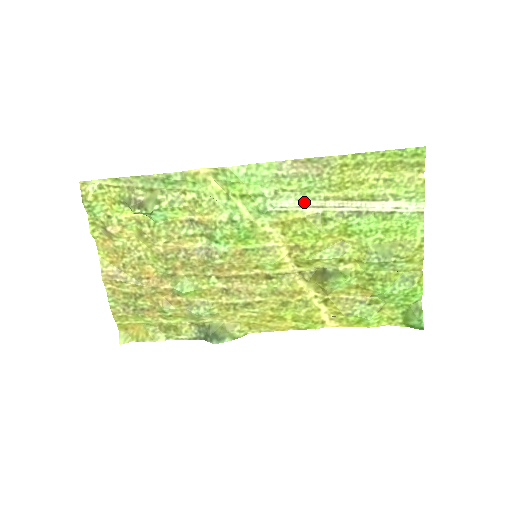
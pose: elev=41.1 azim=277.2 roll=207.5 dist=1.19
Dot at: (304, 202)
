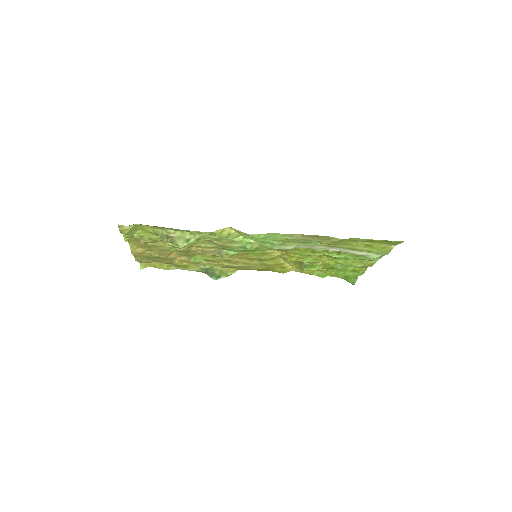
Dot at: (302, 246)
